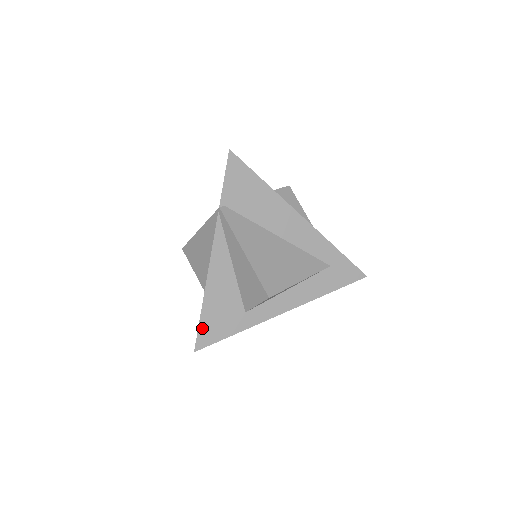
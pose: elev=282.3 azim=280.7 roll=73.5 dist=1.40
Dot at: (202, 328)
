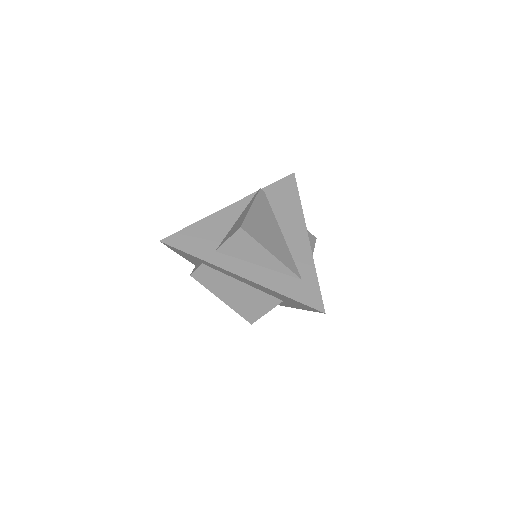
Dot at: (180, 234)
